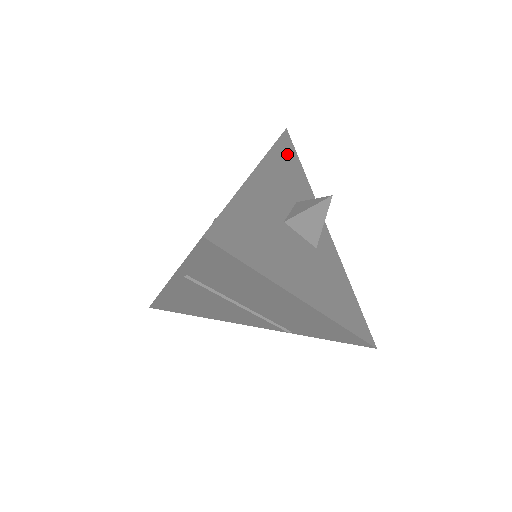
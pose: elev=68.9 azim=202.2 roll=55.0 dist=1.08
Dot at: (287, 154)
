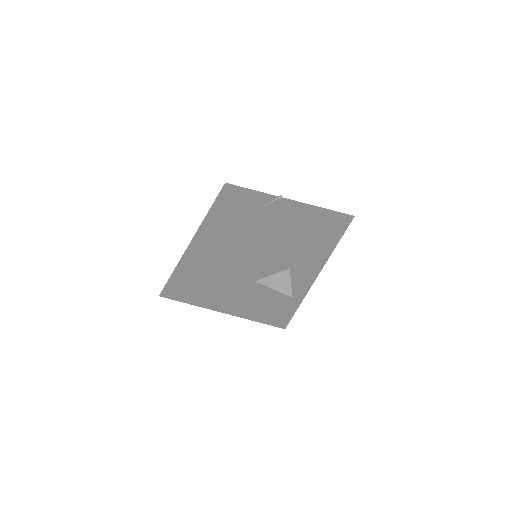
Dot at: (323, 238)
